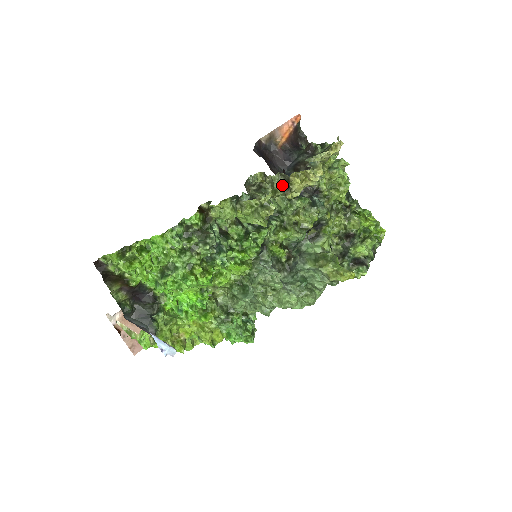
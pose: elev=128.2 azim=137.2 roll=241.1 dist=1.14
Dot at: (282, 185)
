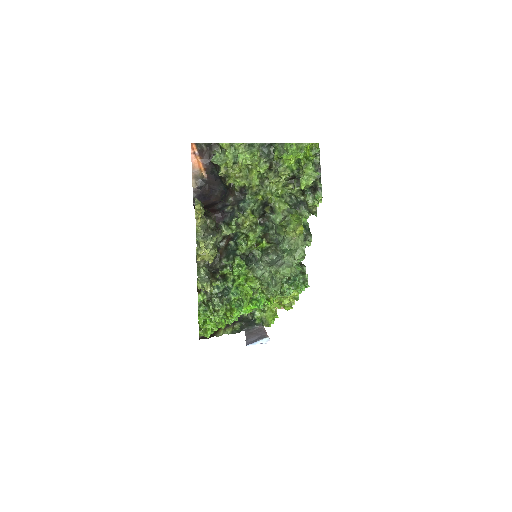
Dot at: occluded
